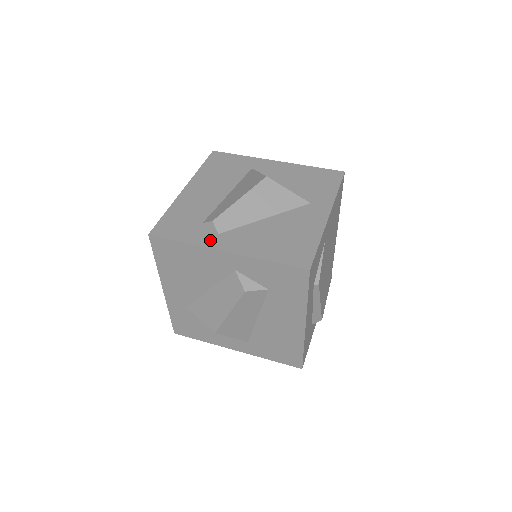
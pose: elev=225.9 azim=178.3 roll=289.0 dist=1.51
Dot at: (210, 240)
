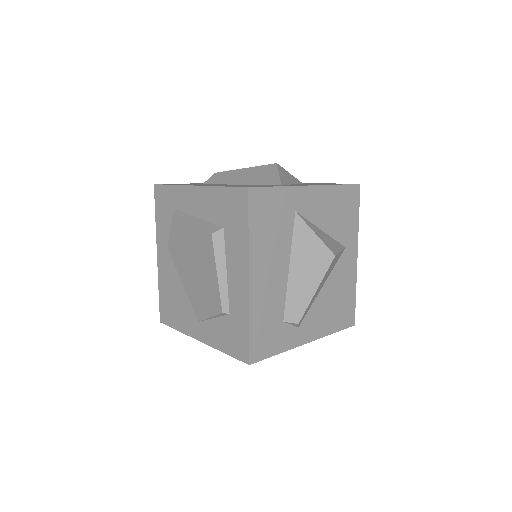
Dot at: (296, 339)
